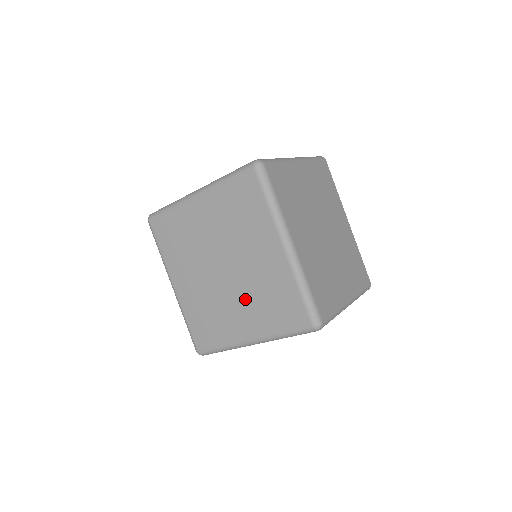
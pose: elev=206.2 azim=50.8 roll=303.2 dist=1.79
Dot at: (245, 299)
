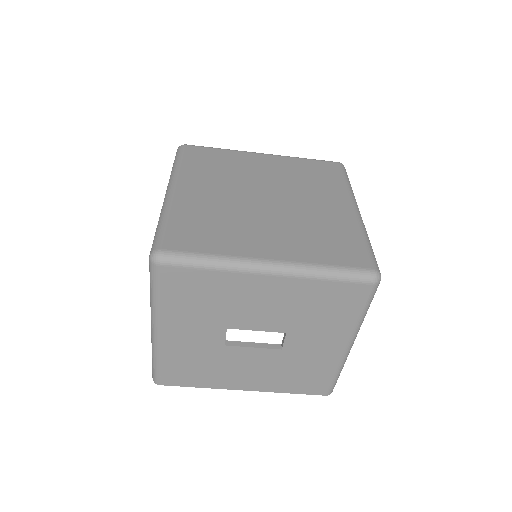
Dot at: (284, 226)
